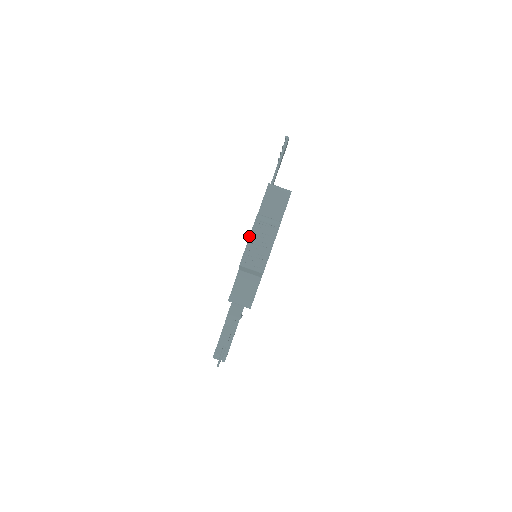
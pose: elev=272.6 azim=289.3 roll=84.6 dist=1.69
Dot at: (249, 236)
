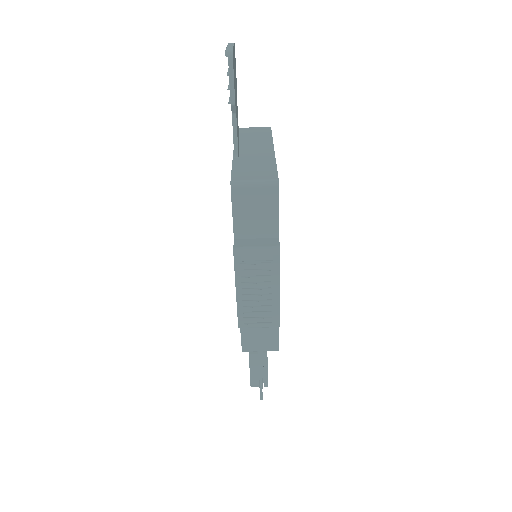
Dot at: occluded
